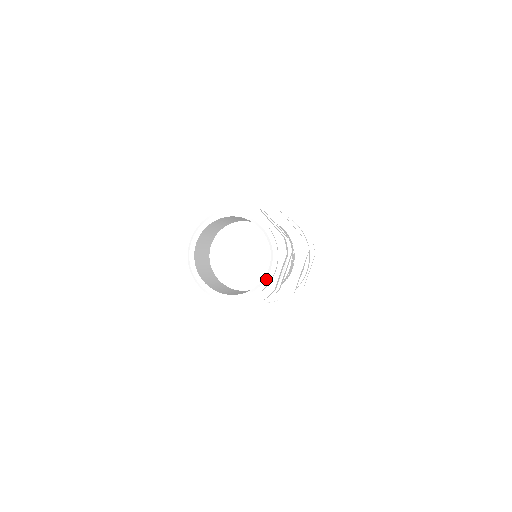
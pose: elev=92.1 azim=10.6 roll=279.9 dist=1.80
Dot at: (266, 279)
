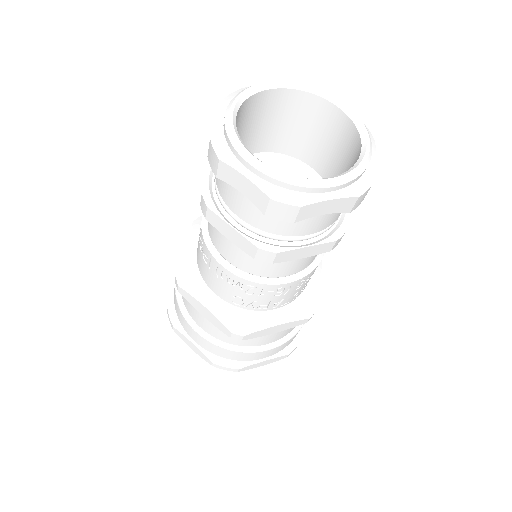
Dot at: (313, 179)
